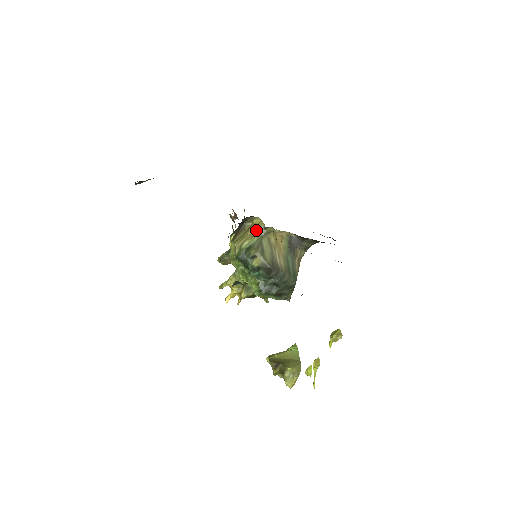
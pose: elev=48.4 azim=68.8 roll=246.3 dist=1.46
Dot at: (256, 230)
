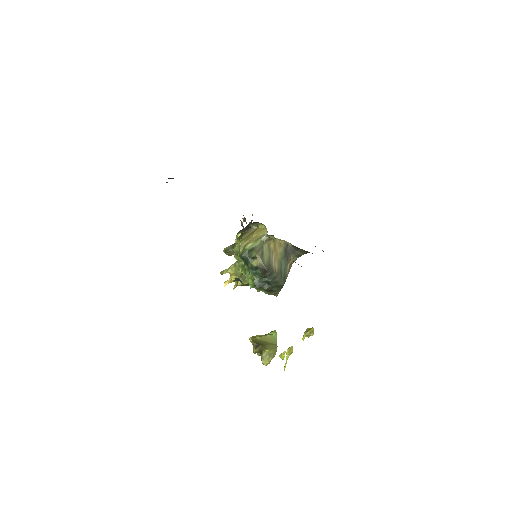
Dot at: (260, 235)
